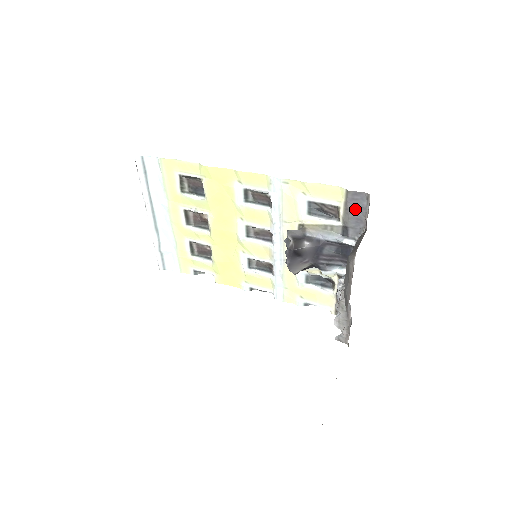
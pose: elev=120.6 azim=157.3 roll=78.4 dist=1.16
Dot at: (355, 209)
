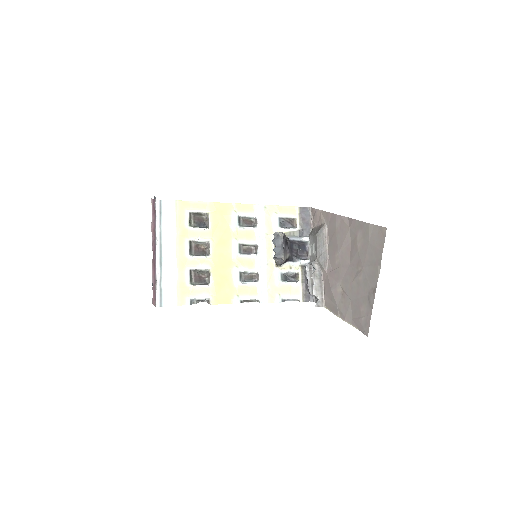
Dot at: (305, 217)
